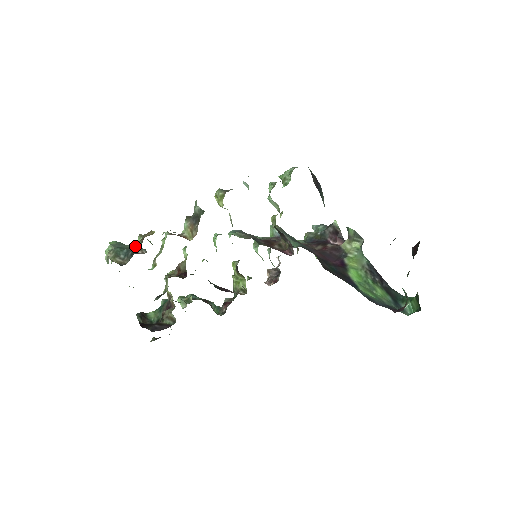
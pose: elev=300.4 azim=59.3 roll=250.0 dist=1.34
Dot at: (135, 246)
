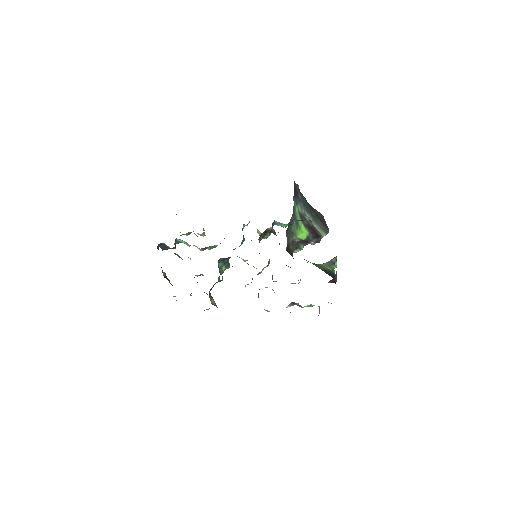
Dot at: occluded
